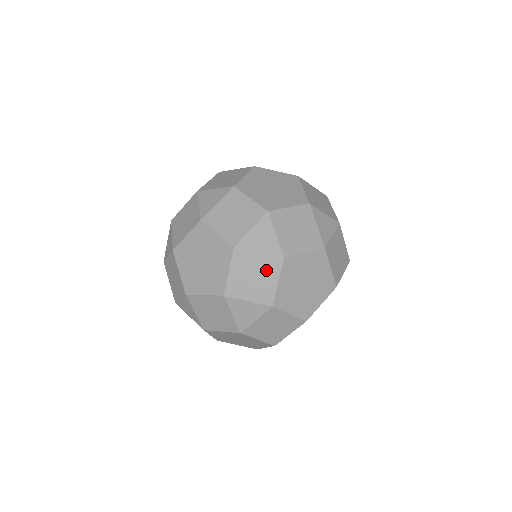
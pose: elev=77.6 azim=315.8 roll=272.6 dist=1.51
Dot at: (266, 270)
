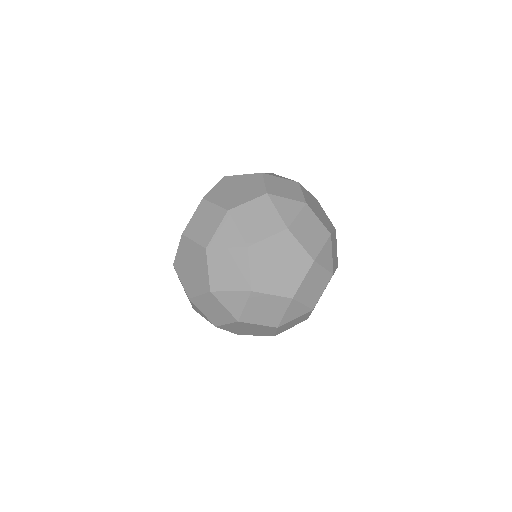
Dot at: (301, 318)
